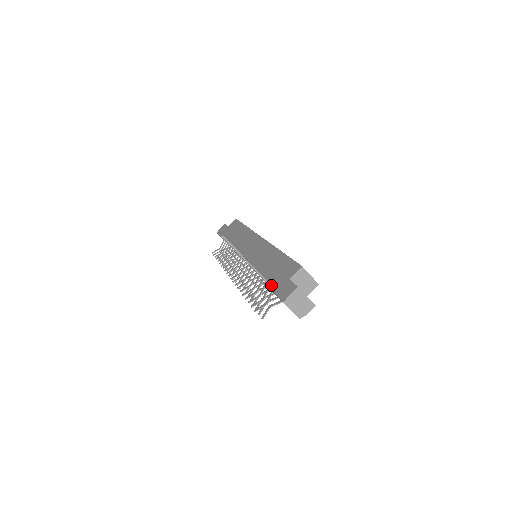
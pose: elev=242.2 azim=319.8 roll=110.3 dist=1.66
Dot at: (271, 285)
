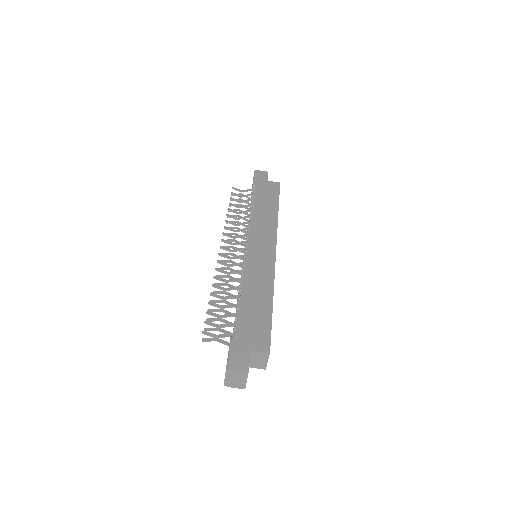
Dot at: (235, 329)
